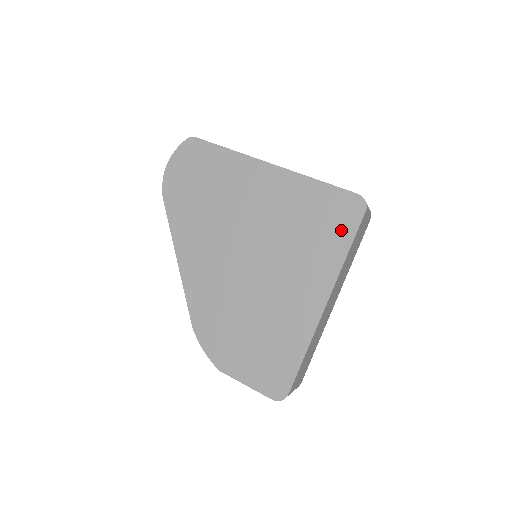
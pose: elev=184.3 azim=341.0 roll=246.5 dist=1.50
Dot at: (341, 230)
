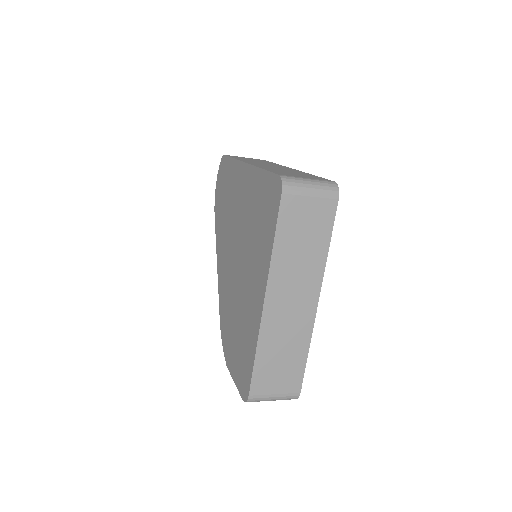
Dot at: (271, 218)
